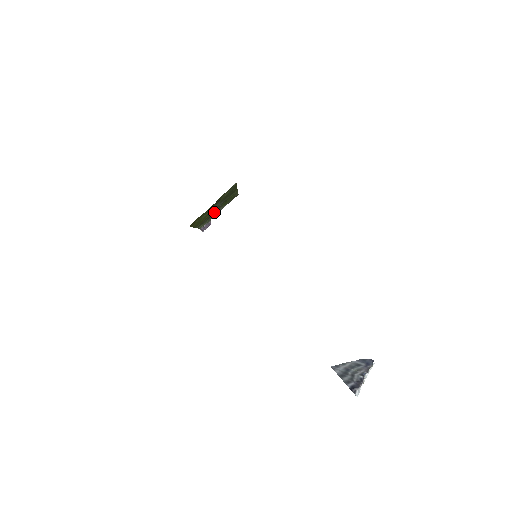
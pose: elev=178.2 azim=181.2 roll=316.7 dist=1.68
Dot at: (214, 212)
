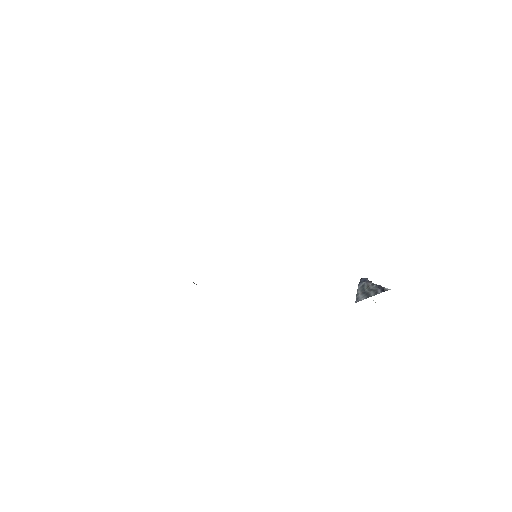
Dot at: occluded
